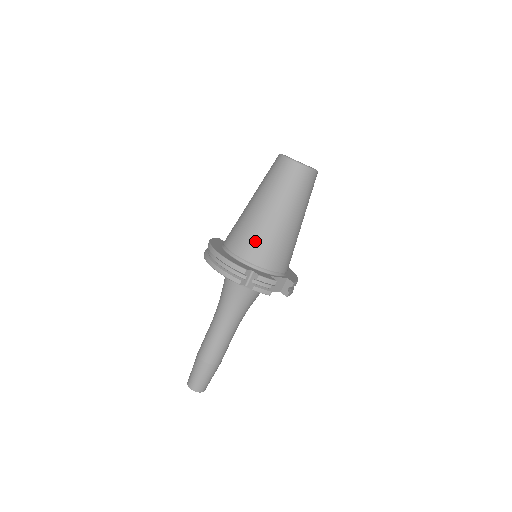
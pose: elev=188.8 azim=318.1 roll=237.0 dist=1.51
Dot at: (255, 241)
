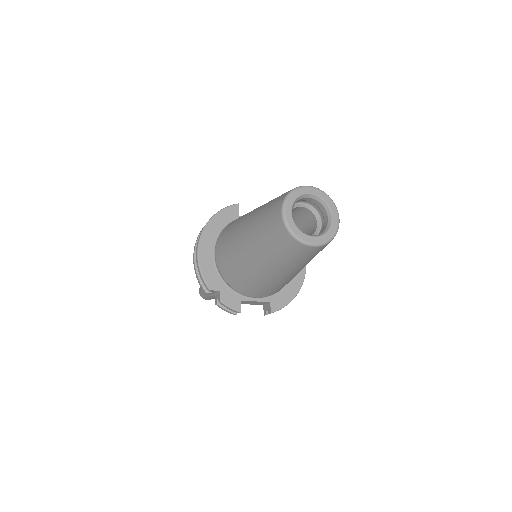
Dot at: (231, 267)
